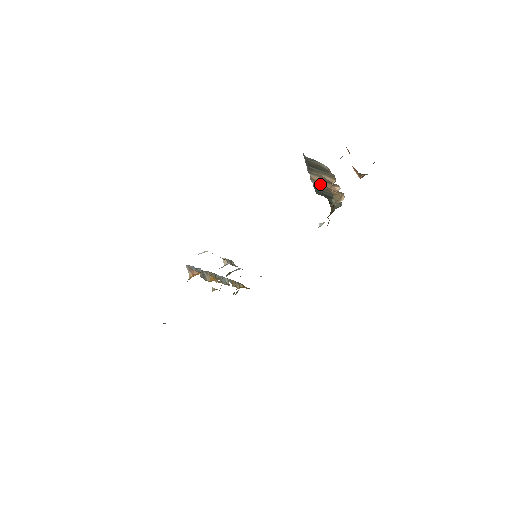
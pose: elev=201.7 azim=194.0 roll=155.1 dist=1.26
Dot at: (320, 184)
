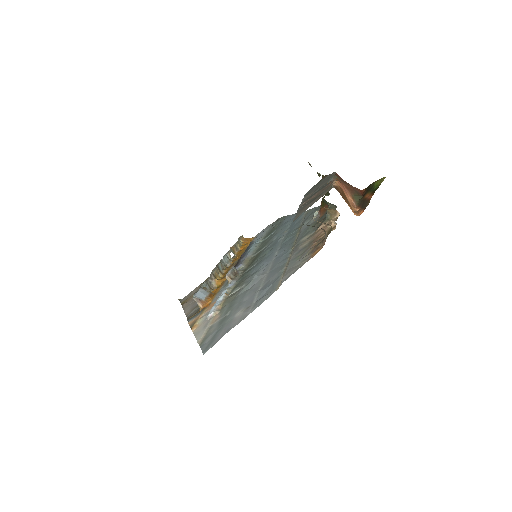
Dot at: occluded
